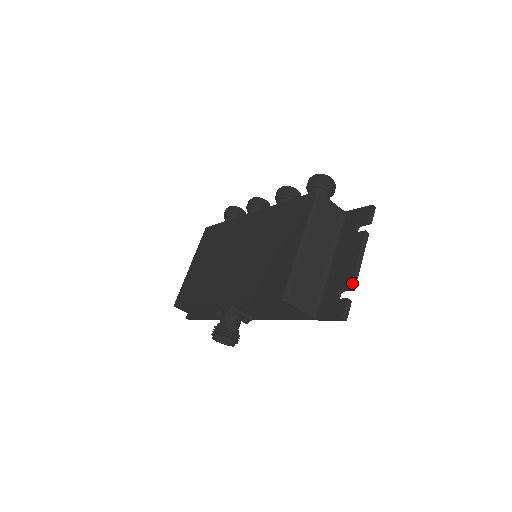
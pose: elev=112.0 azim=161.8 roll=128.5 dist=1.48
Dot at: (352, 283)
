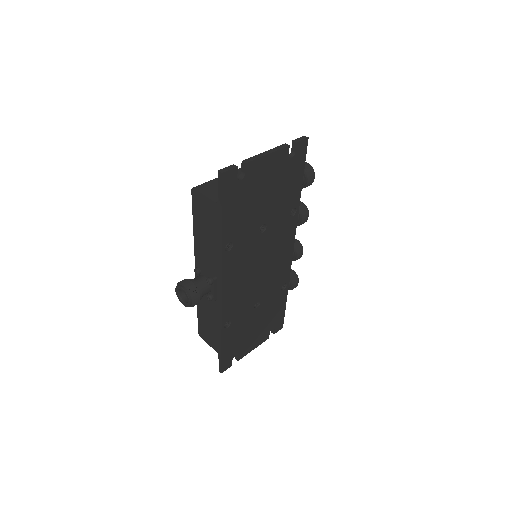
Dot at: (246, 160)
